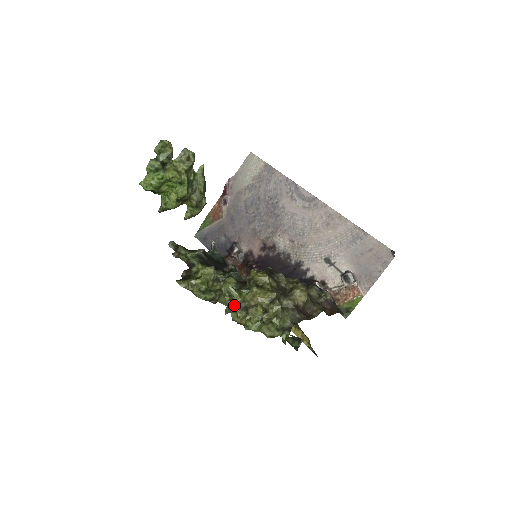
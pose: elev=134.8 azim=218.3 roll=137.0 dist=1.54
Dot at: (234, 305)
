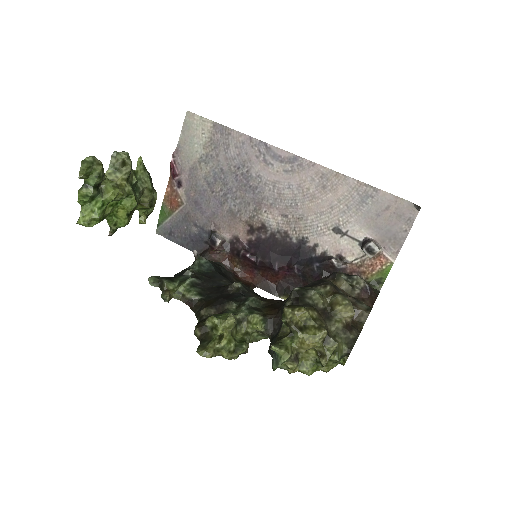
Dot at: (283, 362)
